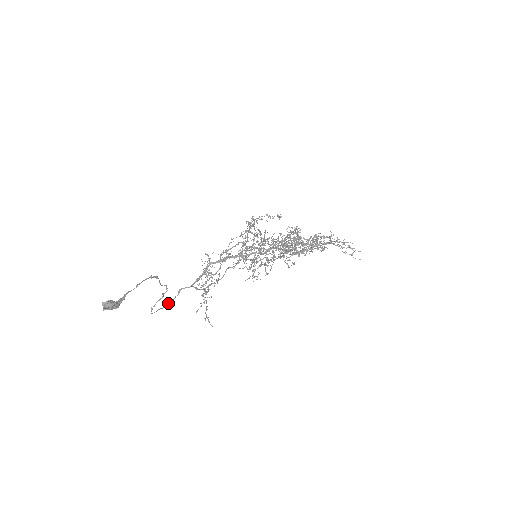
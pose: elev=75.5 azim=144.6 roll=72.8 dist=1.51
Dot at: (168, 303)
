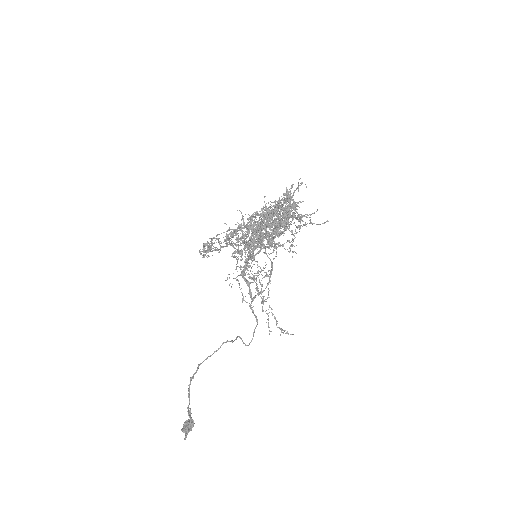
Dot at: occluded
